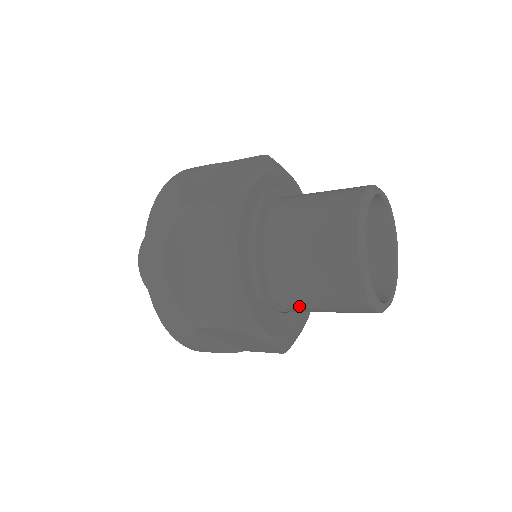
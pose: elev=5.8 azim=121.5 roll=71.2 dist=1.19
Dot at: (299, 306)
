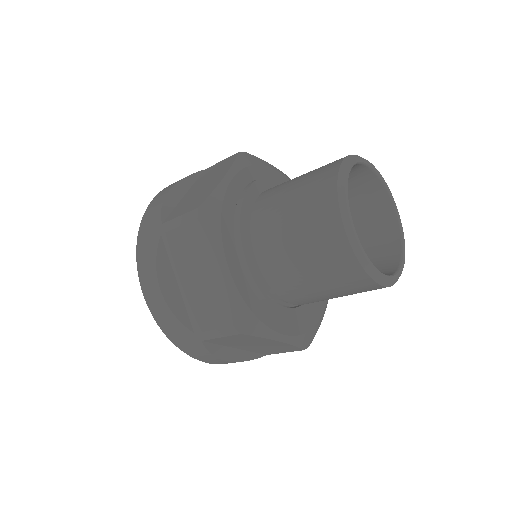
Dot at: (304, 297)
